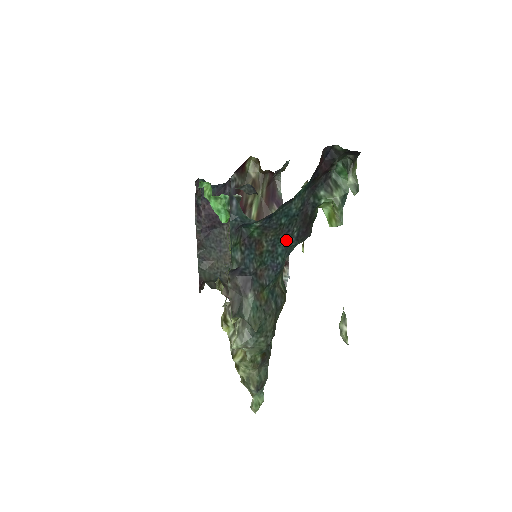
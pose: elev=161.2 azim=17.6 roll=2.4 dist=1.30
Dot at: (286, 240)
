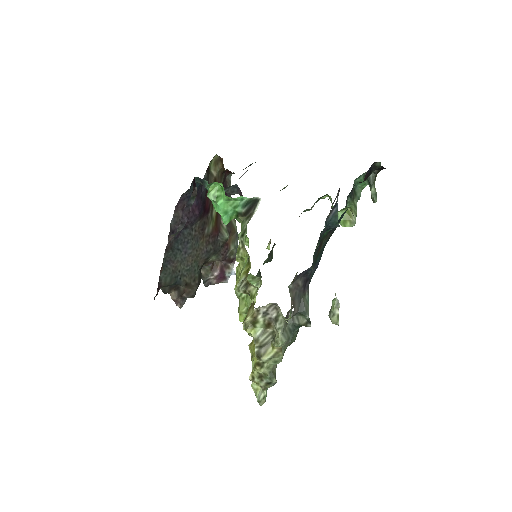
Dot at: occluded
